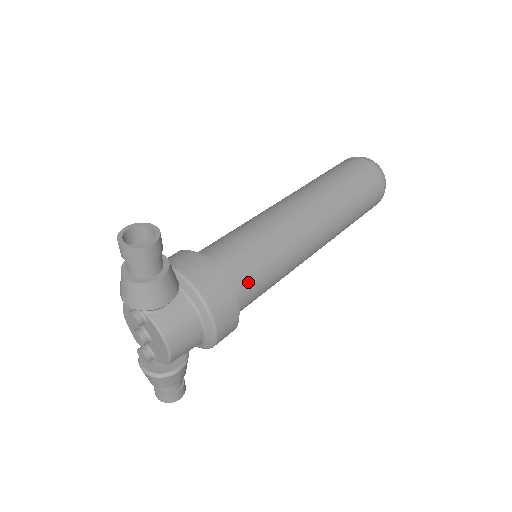
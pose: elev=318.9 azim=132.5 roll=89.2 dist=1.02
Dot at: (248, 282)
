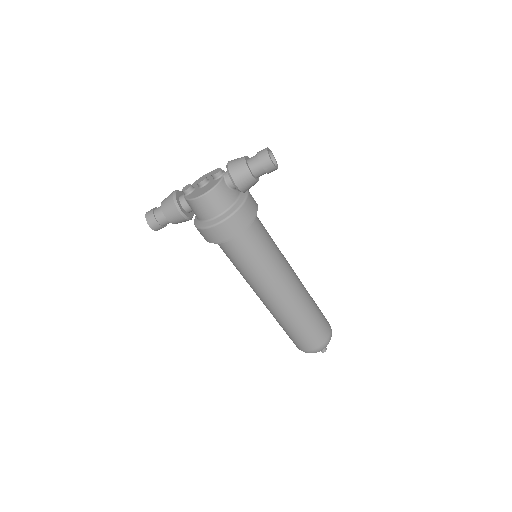
Dot at: (249, 243)
